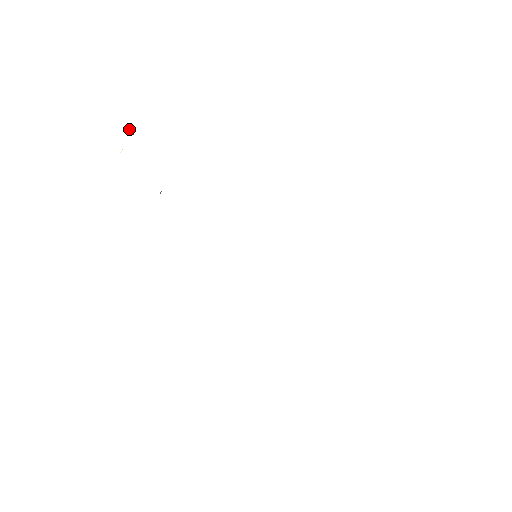
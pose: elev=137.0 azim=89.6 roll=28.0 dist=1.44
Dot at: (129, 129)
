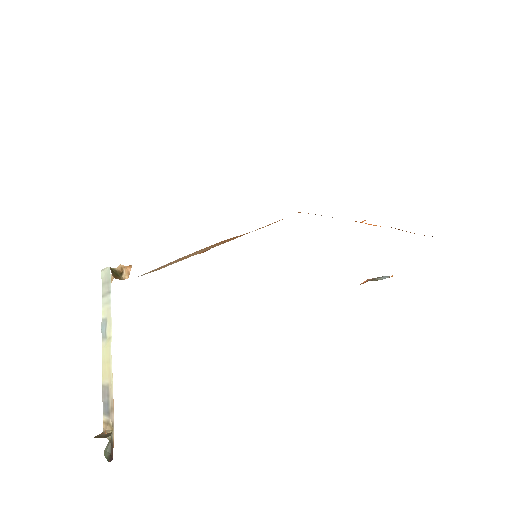
Dot at: (110, 450)
